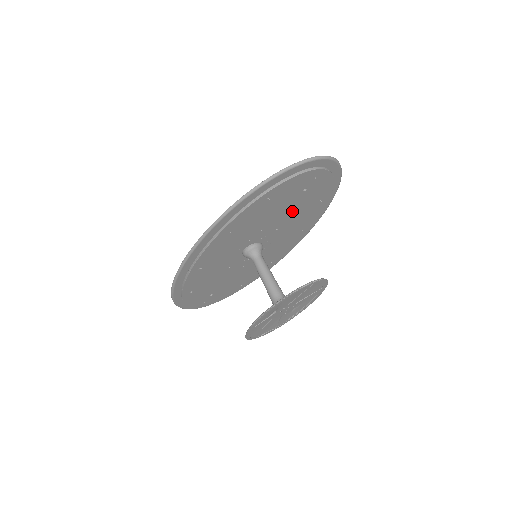
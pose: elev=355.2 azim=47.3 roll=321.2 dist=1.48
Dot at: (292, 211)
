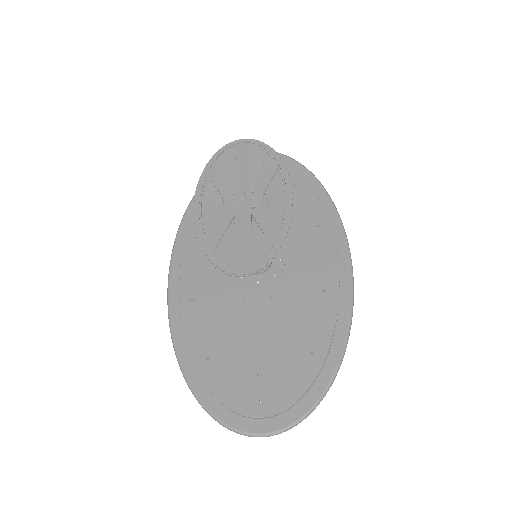
Dot at: occluded
